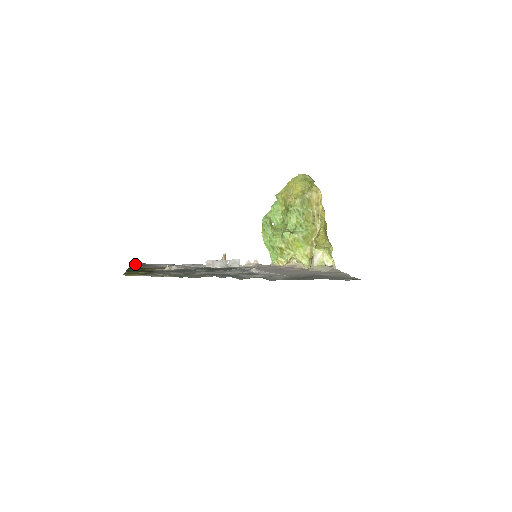
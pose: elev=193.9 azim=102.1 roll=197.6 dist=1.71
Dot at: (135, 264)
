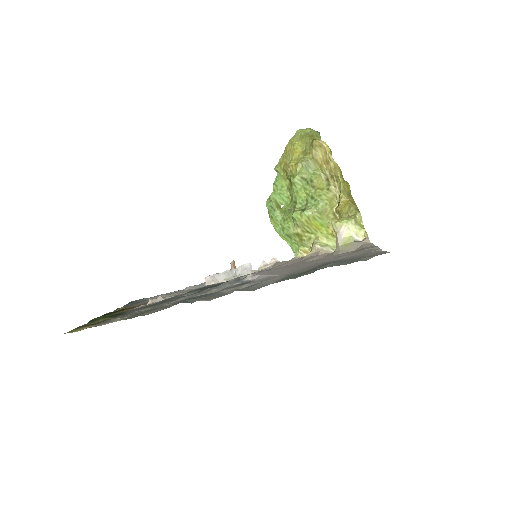
Dot at: (128, 304)
